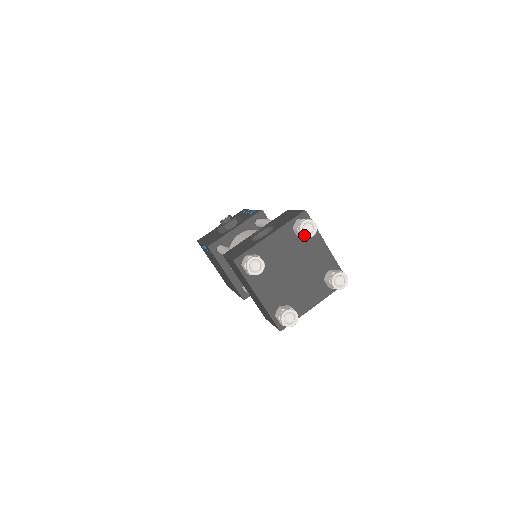
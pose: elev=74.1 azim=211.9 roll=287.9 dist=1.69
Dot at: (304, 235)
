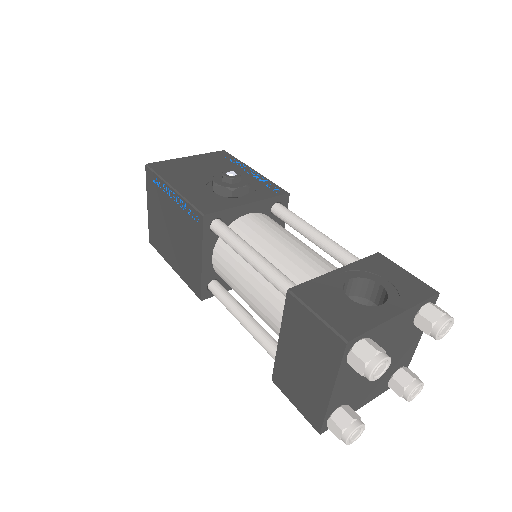
Dot at: (437, 336)
